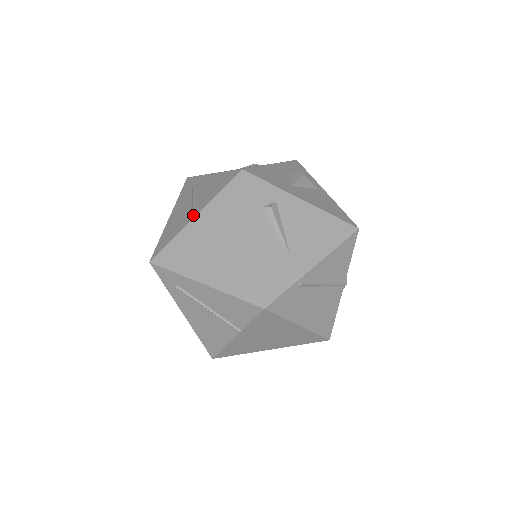
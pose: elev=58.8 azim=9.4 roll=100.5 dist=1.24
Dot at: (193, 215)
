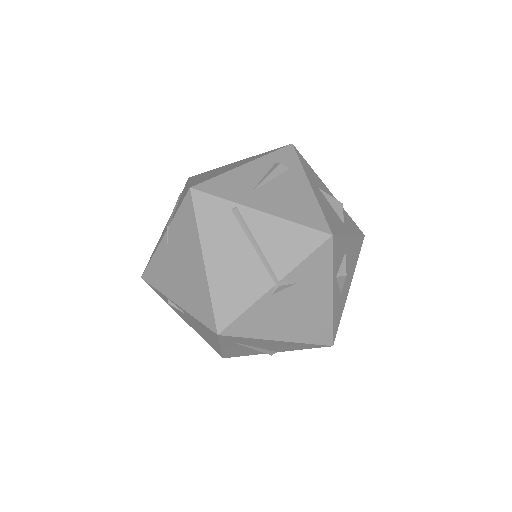
Dot at: occluded
